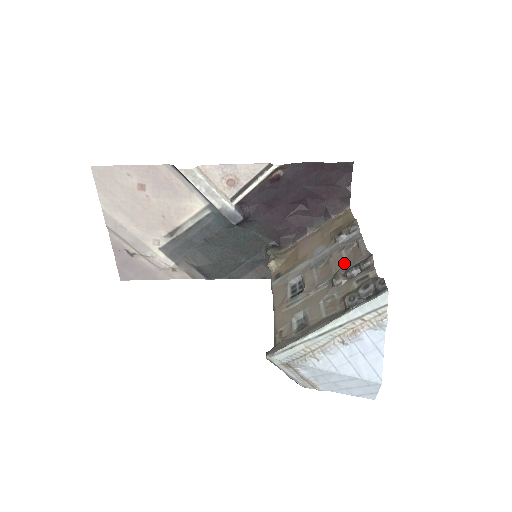
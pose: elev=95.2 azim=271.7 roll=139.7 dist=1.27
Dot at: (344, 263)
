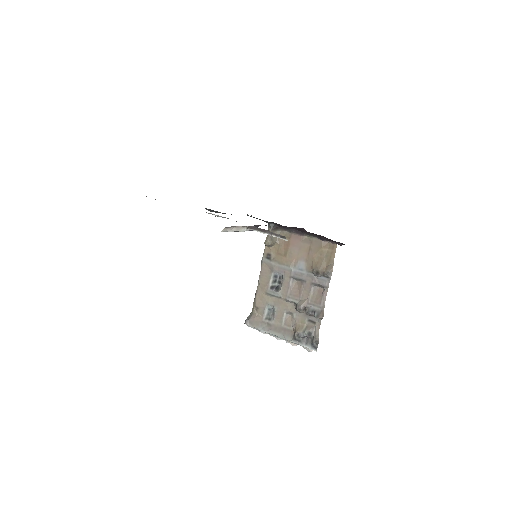
Dot at: (309, 298)
